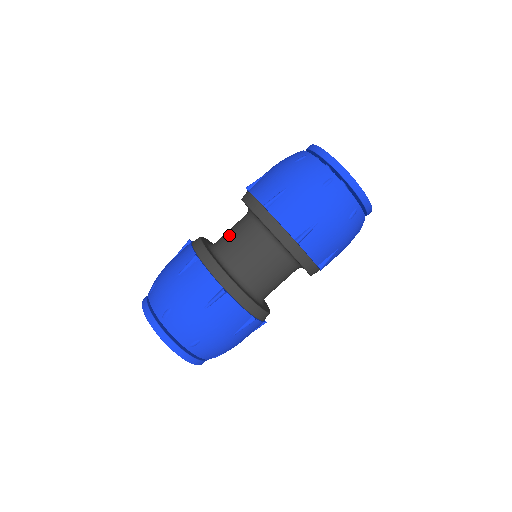
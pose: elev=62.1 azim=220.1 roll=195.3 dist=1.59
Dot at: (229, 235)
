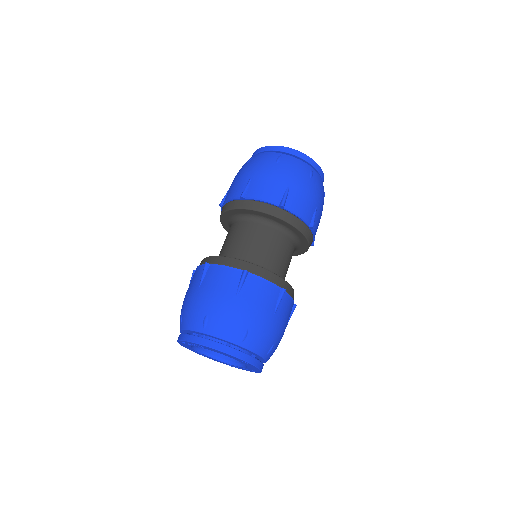
Dot at: (225, 244)
